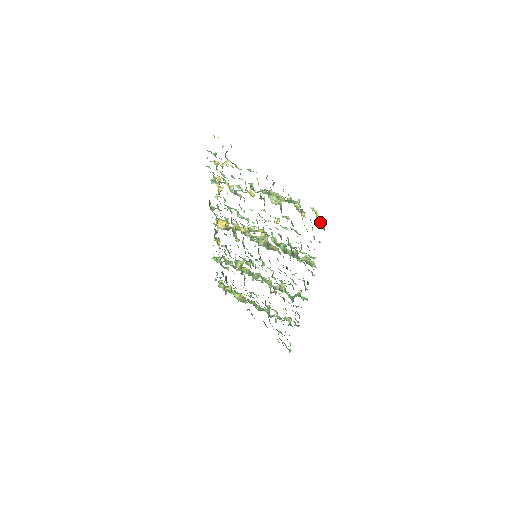
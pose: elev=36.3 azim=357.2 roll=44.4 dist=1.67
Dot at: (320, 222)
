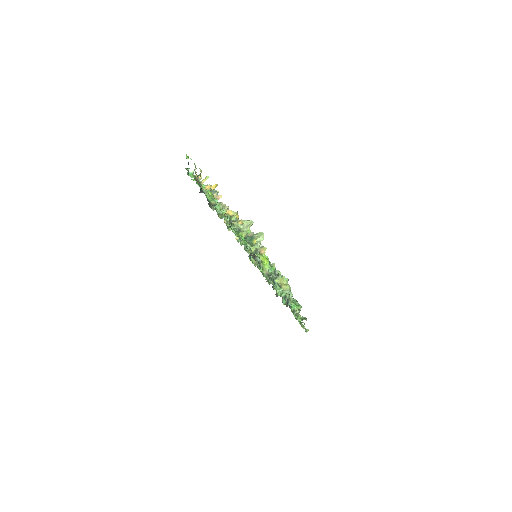
Dot at: (270, 269)
